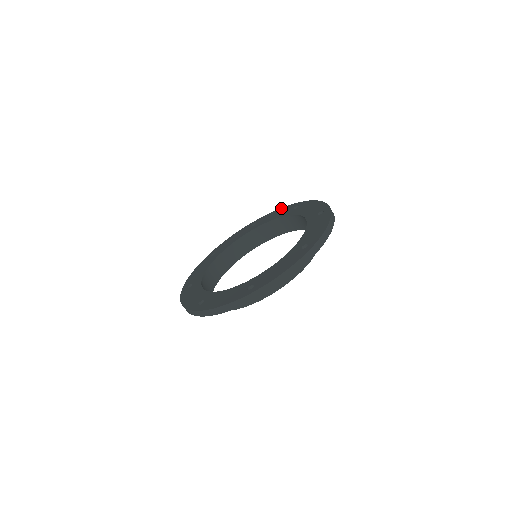
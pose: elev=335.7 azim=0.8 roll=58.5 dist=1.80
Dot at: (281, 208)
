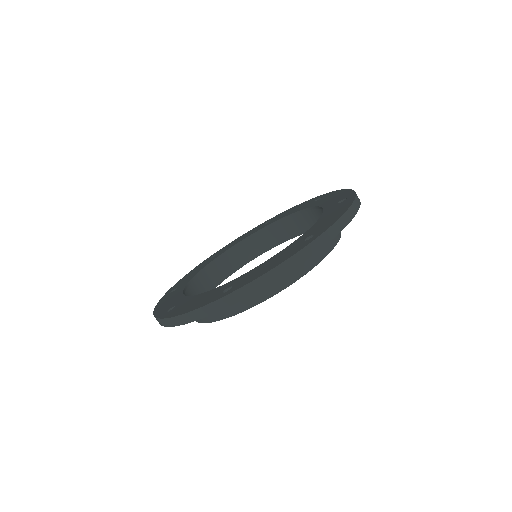
Dot at: (346, 189)
